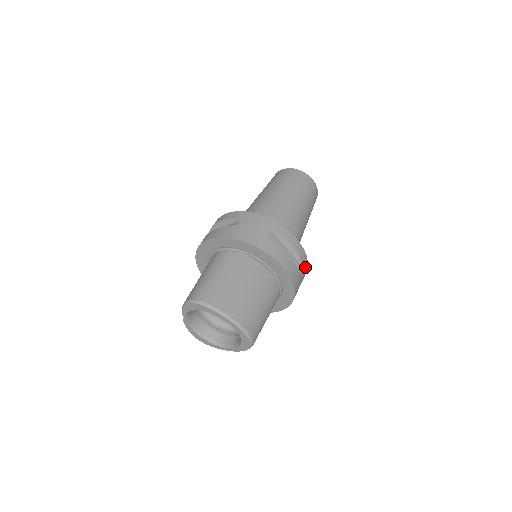
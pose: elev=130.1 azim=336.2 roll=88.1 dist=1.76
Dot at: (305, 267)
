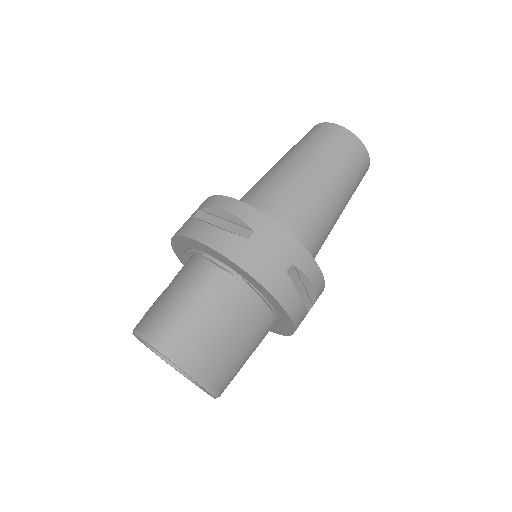
Dot at: occluded
